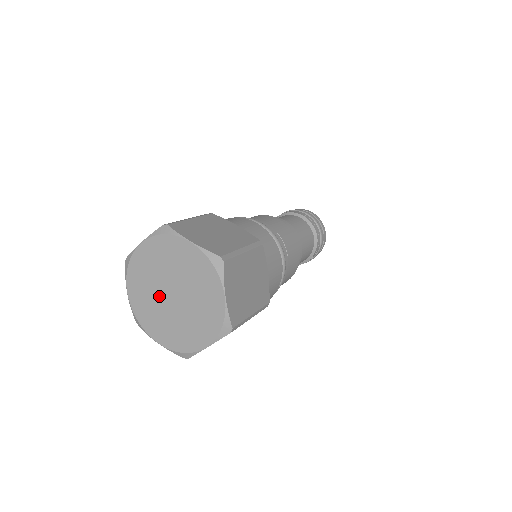
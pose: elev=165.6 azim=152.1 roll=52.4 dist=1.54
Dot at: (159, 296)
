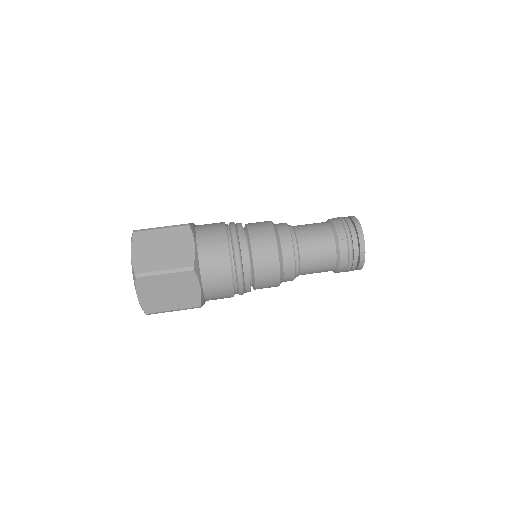
Dot at: occluded
